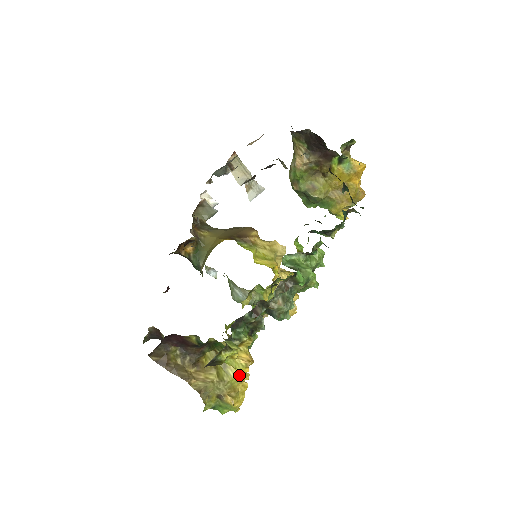
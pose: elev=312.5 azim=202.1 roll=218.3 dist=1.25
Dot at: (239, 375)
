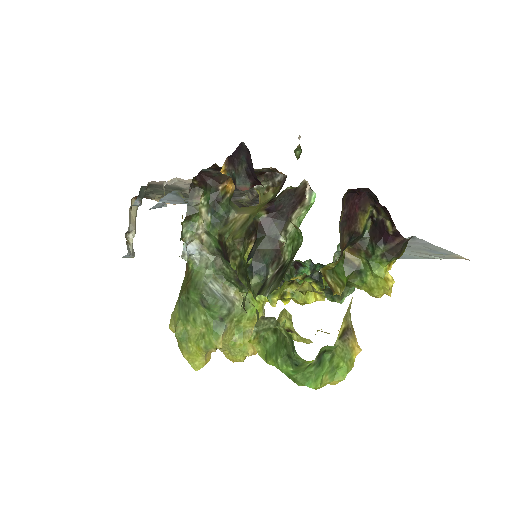
Dot at: occluded
